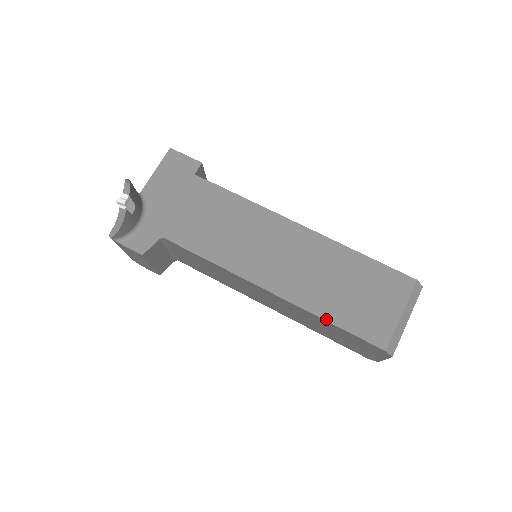
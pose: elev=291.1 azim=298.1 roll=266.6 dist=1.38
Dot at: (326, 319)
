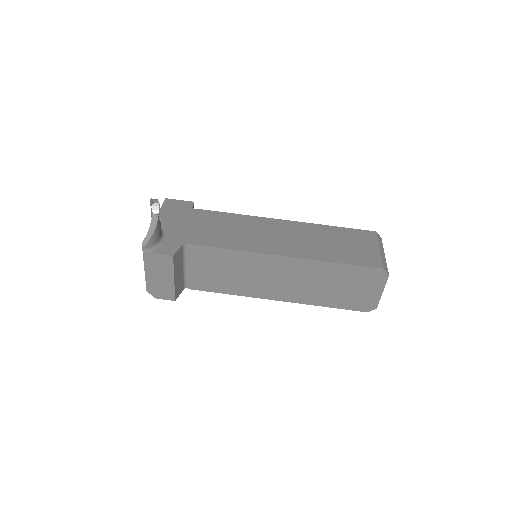
Dot at: (333, 262)
